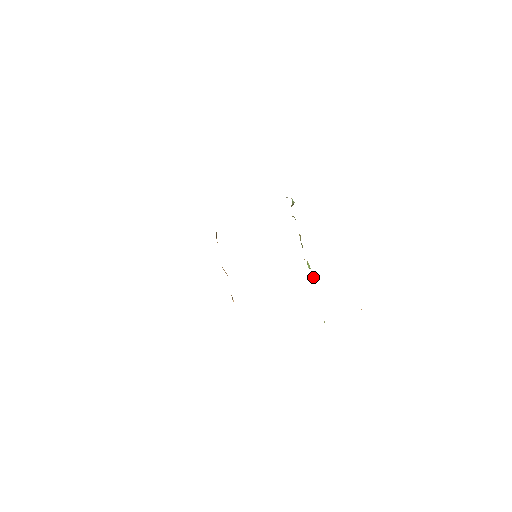
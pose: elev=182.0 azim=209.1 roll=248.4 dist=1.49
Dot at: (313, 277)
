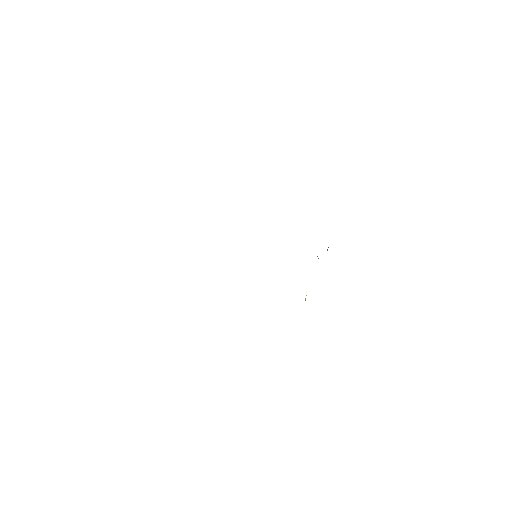
Dot at: occluded
